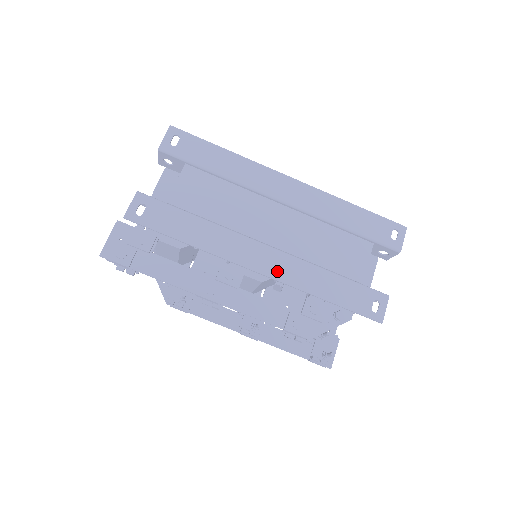
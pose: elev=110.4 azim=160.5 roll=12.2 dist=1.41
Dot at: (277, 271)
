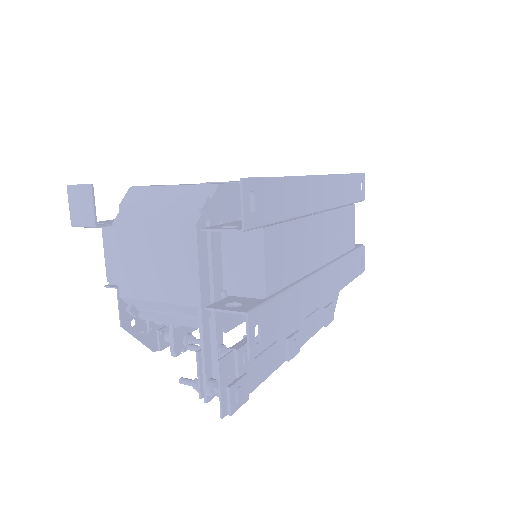
Dot at: (331, 288)
